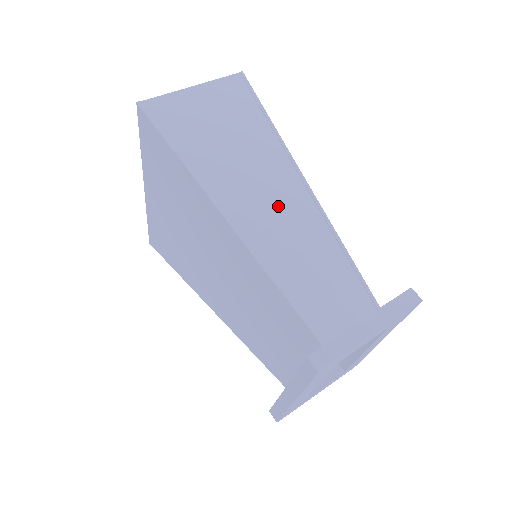
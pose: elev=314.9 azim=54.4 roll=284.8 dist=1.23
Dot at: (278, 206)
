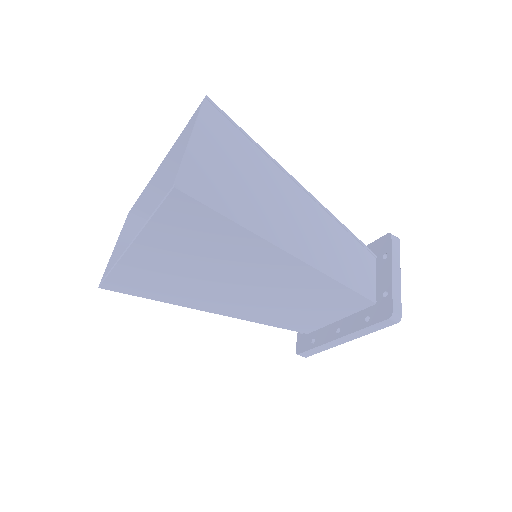
Dot at: (305, 220)
